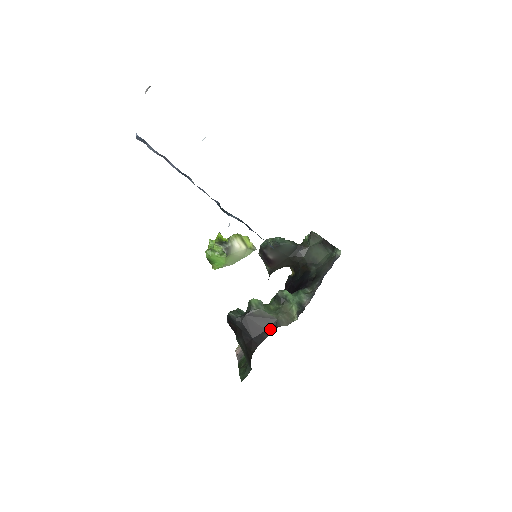
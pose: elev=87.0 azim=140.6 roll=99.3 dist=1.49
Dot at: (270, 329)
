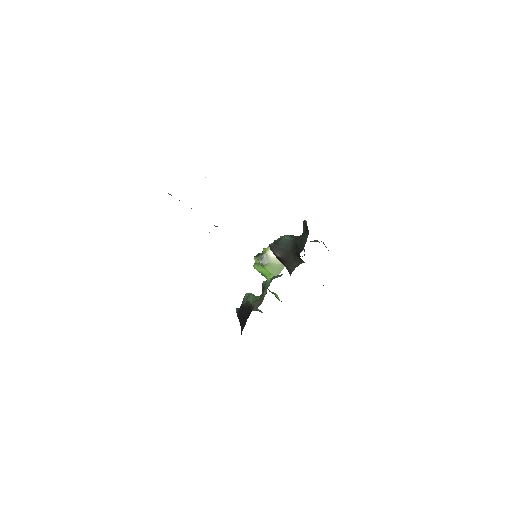
Dot at: (248, 316)
